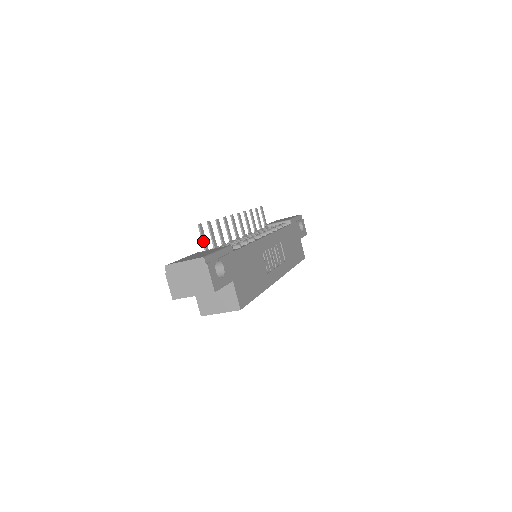
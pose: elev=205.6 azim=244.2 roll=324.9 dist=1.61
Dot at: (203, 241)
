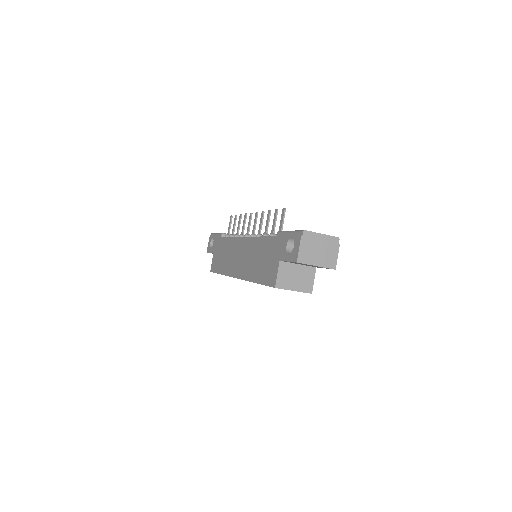
Dot at: occluded
